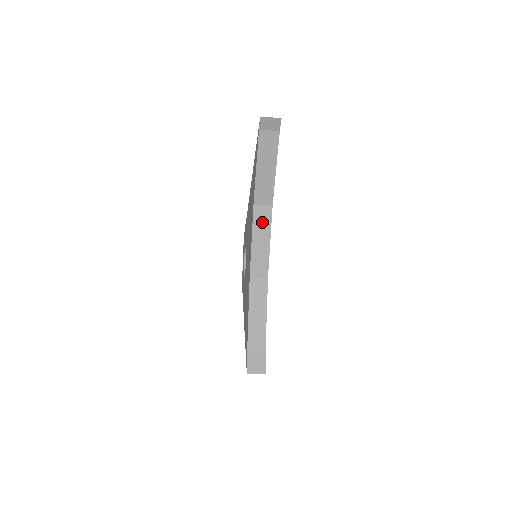
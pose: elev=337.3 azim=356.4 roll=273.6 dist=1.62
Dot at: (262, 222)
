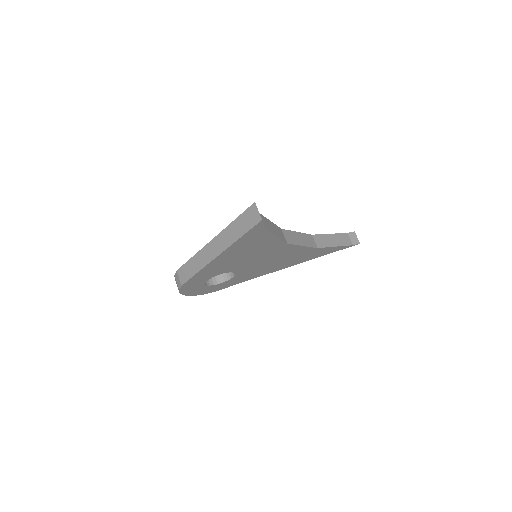
Dot at: (308, 240)
